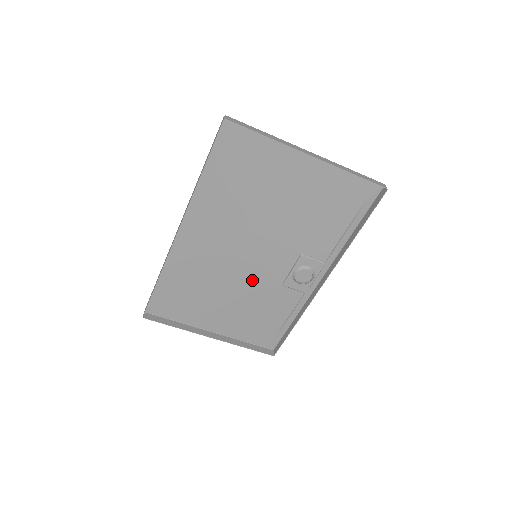
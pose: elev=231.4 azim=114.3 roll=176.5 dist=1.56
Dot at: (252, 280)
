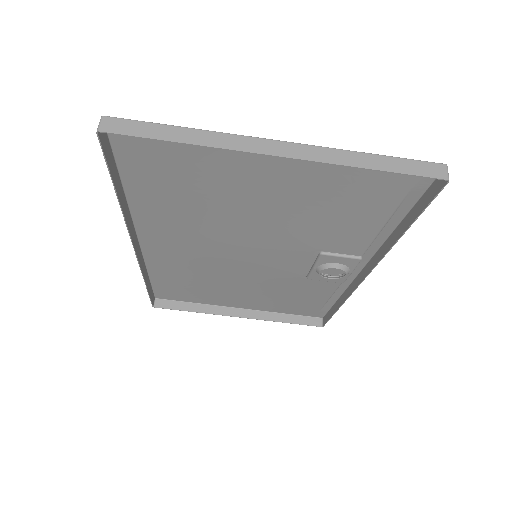
Dot at: (263, 274)
